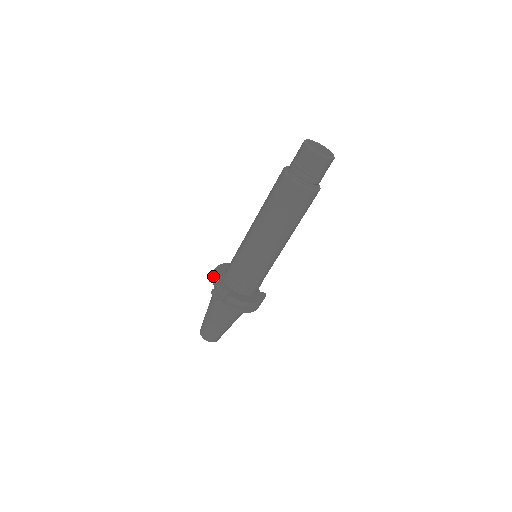
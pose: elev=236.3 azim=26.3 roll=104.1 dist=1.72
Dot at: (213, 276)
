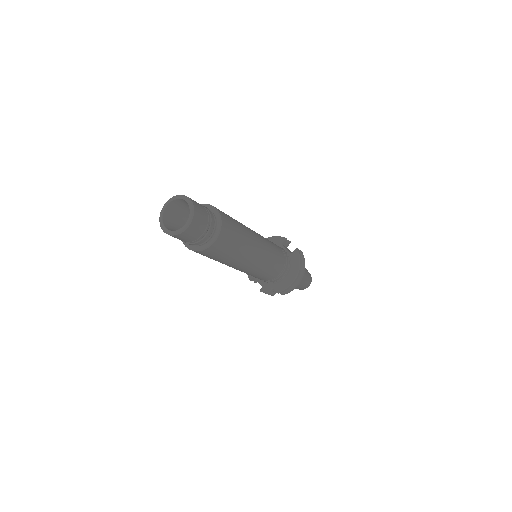
Dot at: occluded
